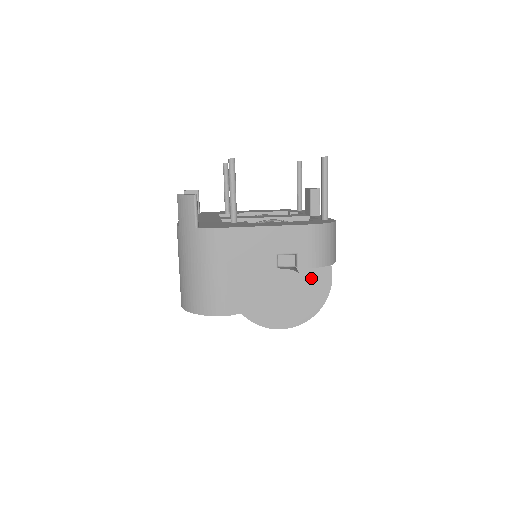
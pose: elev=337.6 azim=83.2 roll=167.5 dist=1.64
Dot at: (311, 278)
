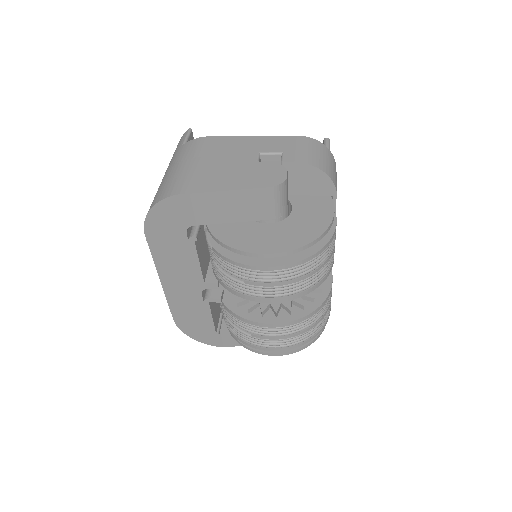
Dot at: (307, 209)
